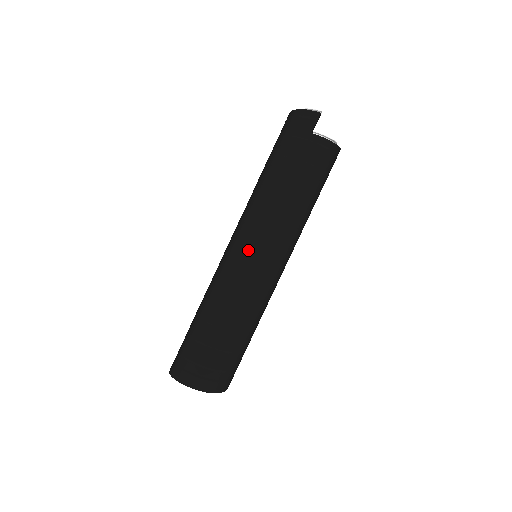
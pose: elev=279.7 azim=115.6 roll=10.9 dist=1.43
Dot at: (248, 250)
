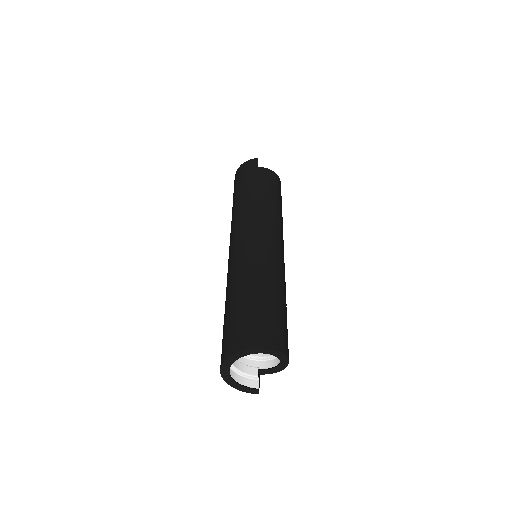
Dot at: (250, 234)
